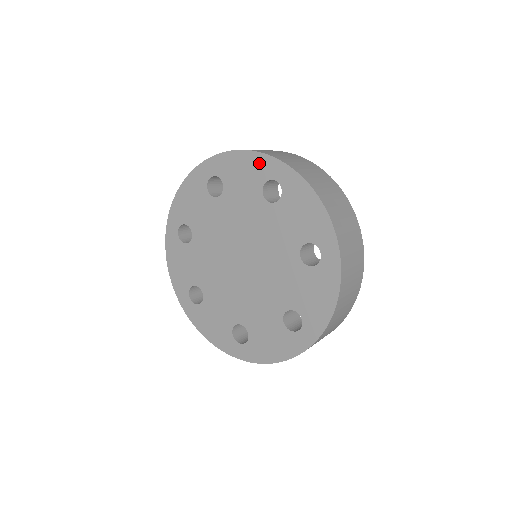
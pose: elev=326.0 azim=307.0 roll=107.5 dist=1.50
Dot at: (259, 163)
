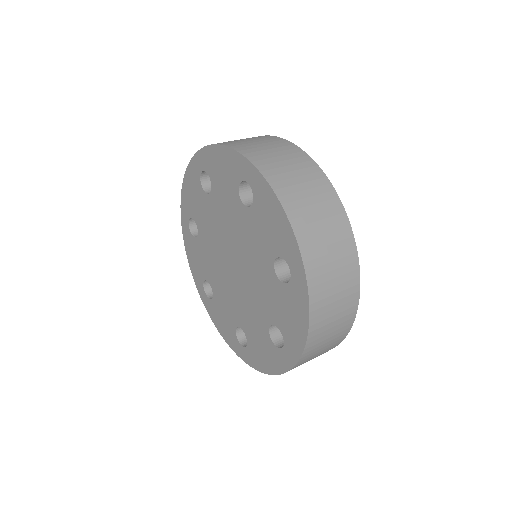
Dot at: (288, 240)
